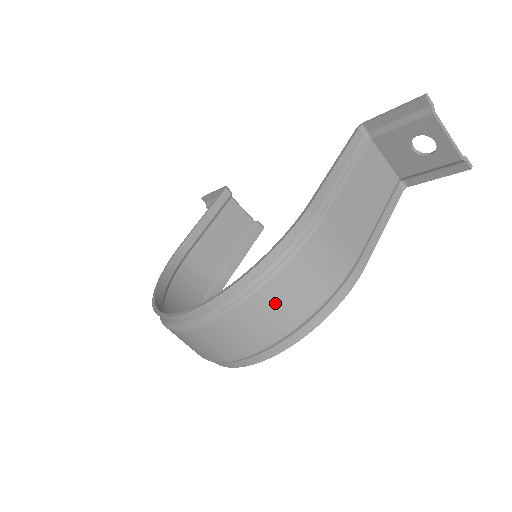
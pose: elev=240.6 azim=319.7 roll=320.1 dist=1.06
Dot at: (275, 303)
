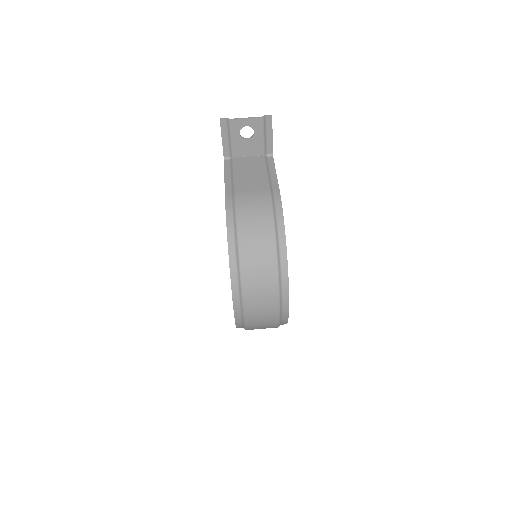
Dot at: (252, 241)
